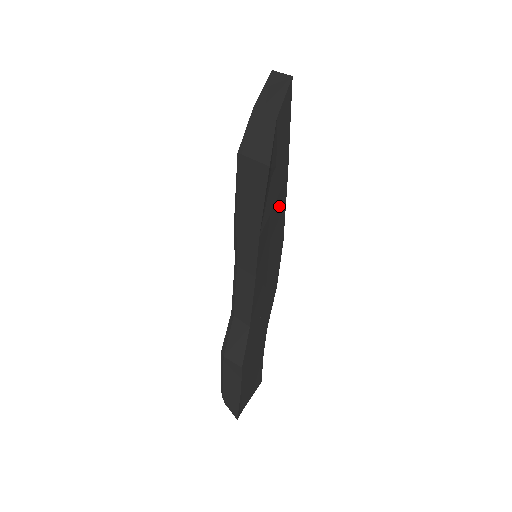
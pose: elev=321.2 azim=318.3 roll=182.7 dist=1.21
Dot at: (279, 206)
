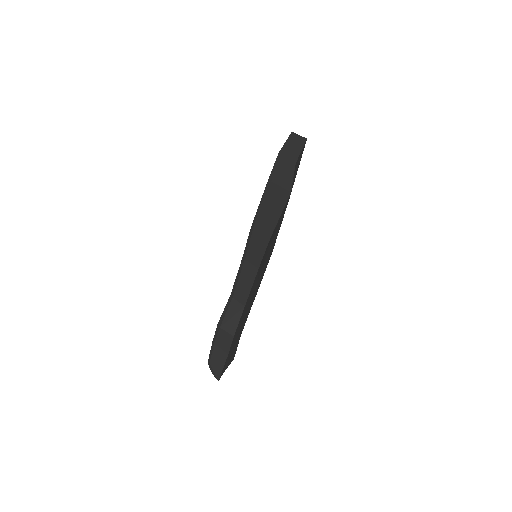
Dot at: (279, 223)
